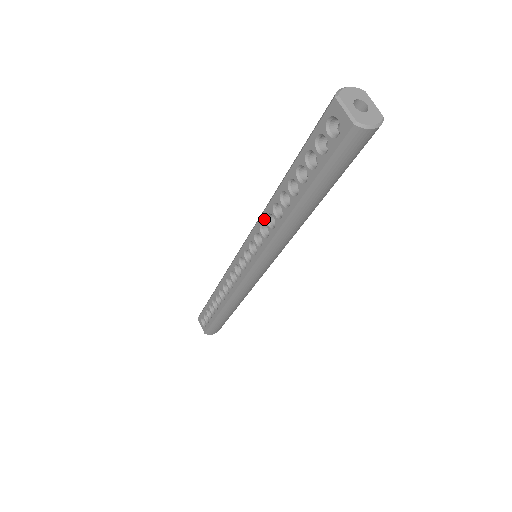
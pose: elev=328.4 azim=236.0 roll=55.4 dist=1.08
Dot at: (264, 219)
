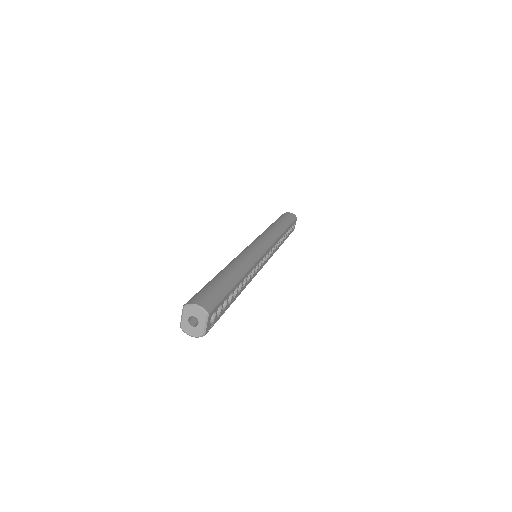
Dot at: occluded
